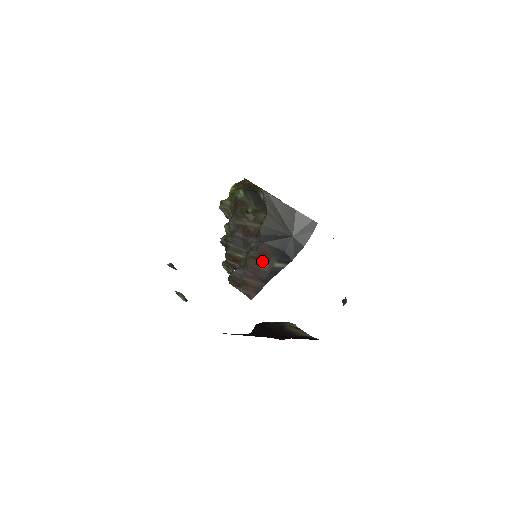
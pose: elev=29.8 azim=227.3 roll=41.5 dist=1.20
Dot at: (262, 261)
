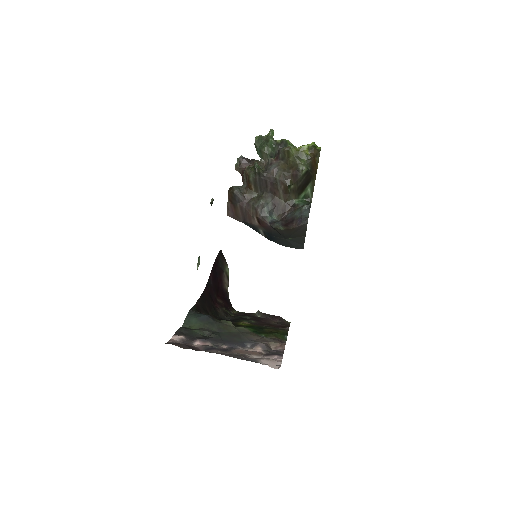
Dot at: (258, 221)
